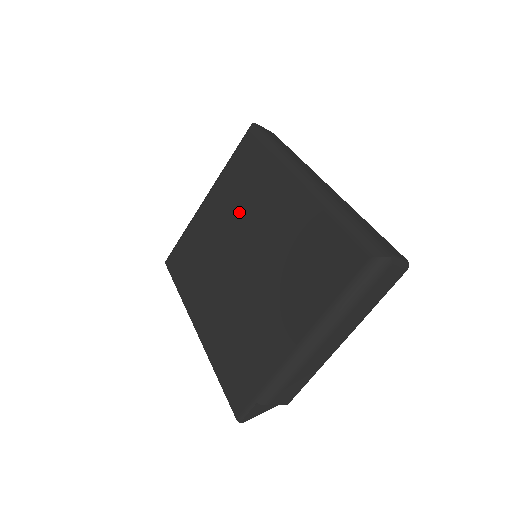
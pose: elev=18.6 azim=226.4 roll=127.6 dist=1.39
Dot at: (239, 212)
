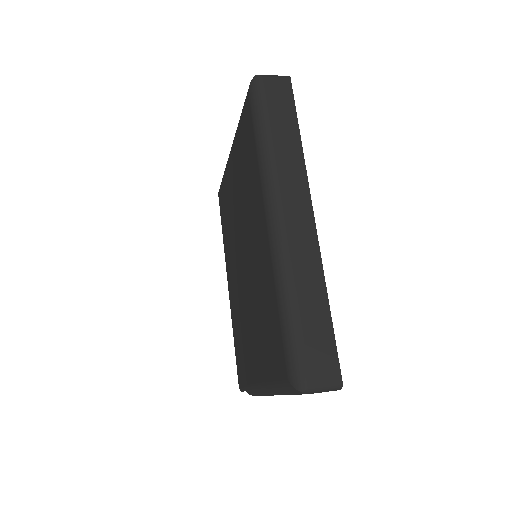
Dot at: (242, 200)
